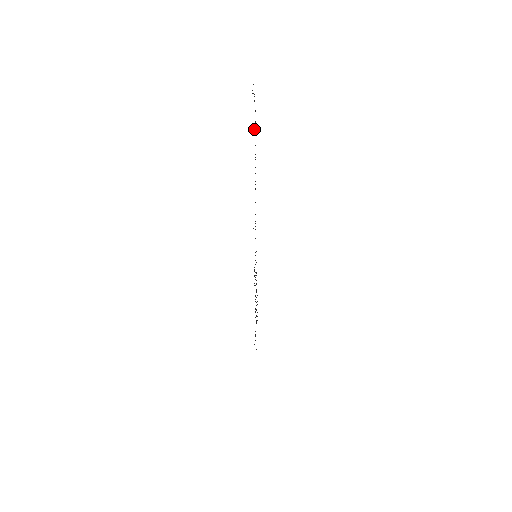
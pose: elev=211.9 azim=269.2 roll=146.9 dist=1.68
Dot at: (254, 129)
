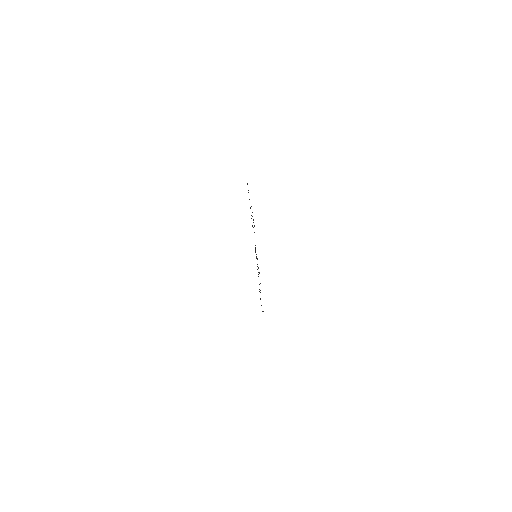
Dot at: occluded
